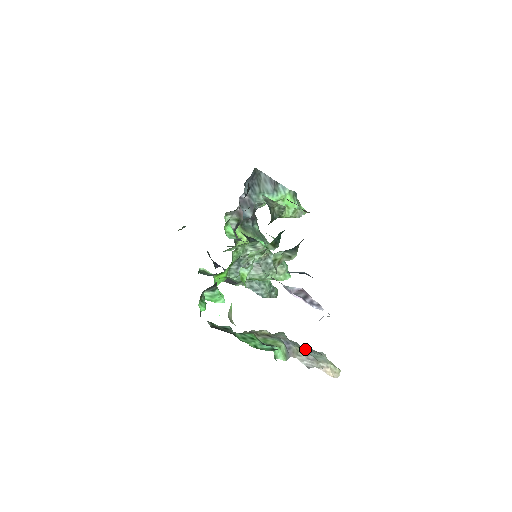
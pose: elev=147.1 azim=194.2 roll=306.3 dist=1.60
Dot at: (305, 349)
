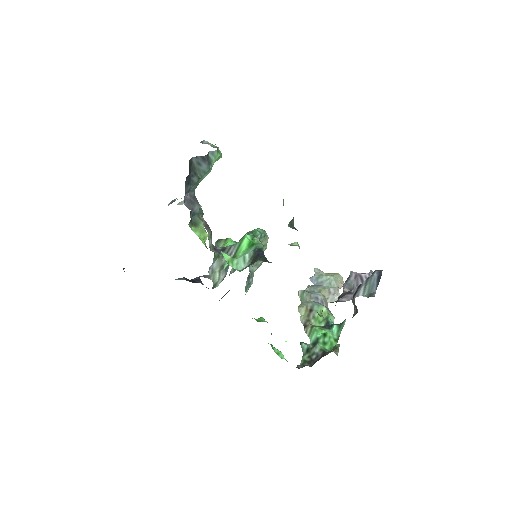
Dot at: (320, 286)
